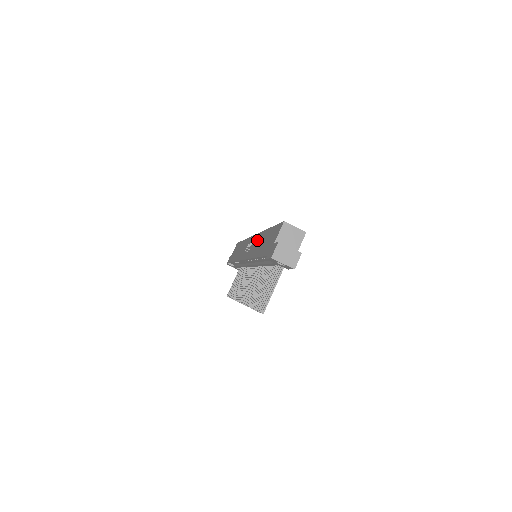
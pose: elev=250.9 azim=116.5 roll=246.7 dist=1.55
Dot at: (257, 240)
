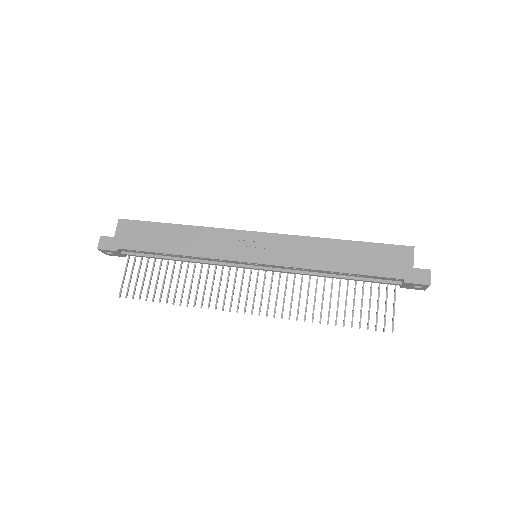
Dot at: (303, 246)
